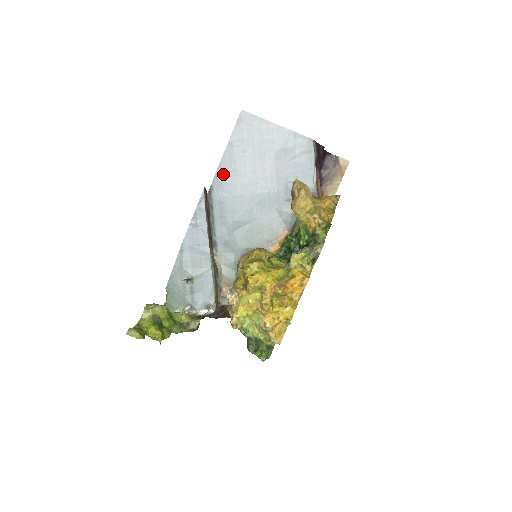
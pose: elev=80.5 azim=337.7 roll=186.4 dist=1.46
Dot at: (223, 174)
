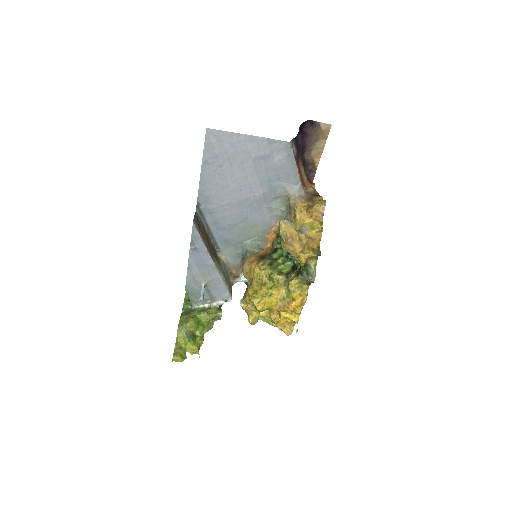
Dot at: (206, 190)
